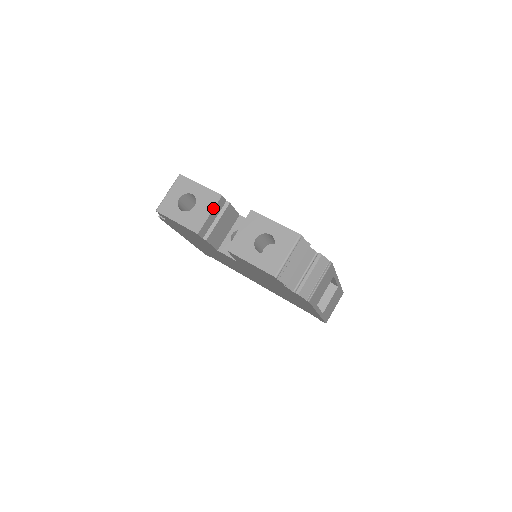
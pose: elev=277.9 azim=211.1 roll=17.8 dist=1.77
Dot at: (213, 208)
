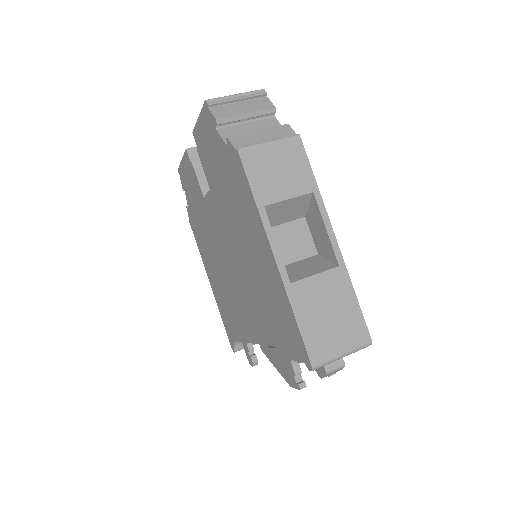
Dot at: occluded
